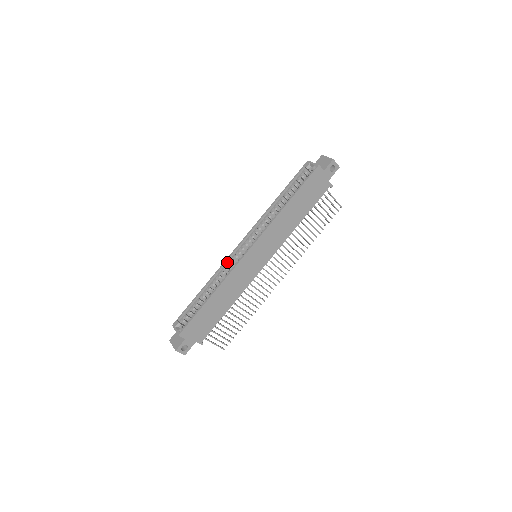
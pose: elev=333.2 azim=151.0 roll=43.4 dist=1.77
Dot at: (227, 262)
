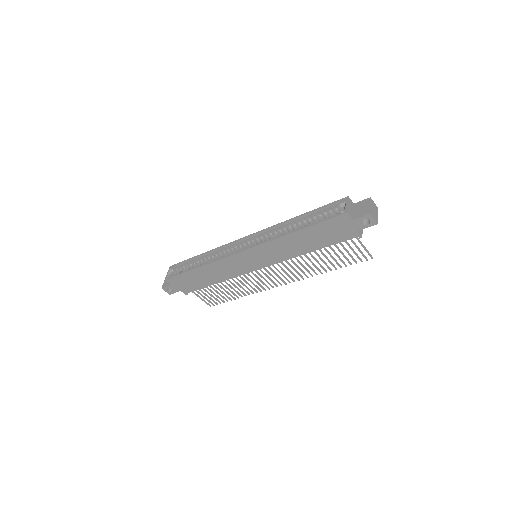
Dot at: (229, 246)
